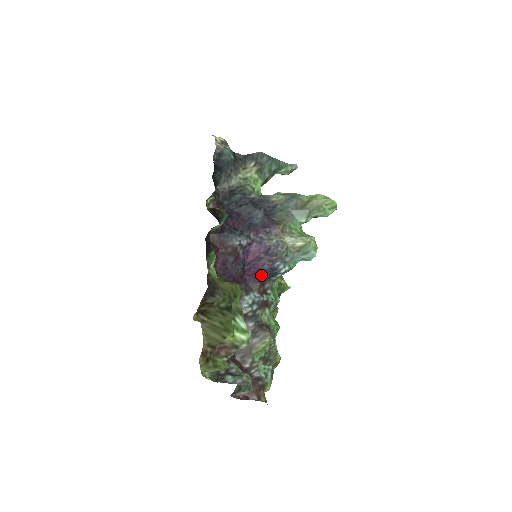
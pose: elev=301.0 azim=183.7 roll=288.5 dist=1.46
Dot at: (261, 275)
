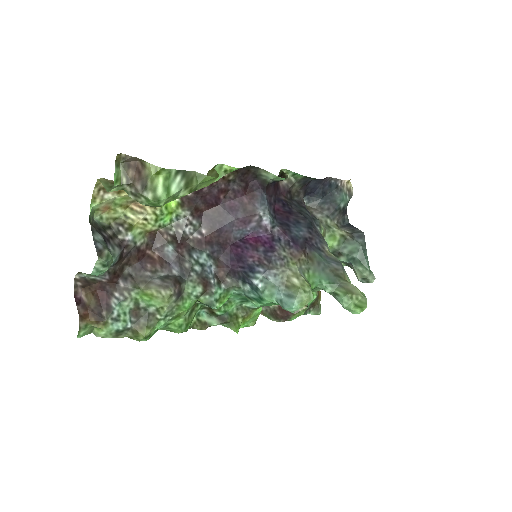
Dot at: (238, 263)
